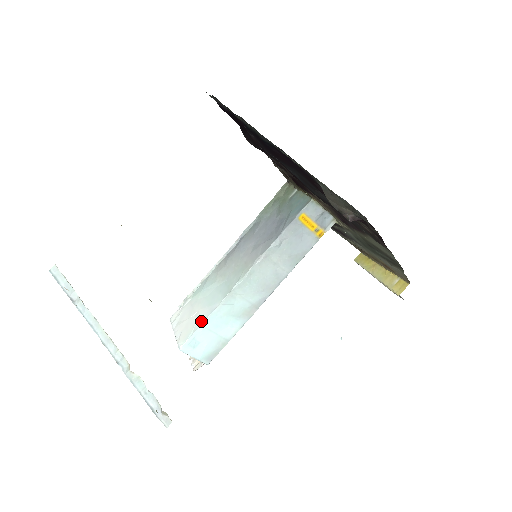
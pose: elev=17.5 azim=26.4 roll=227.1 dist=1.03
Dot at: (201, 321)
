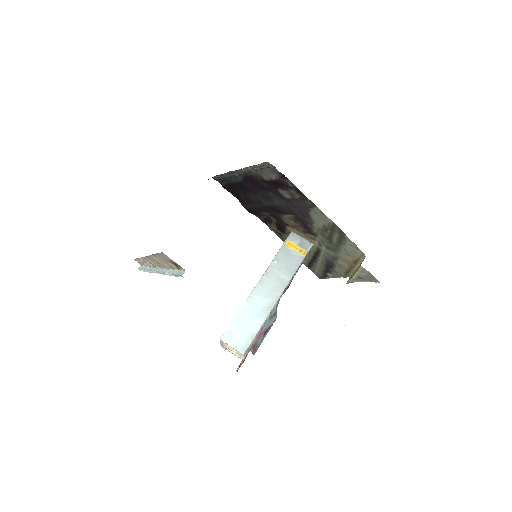
Dot at: (234, 319)
